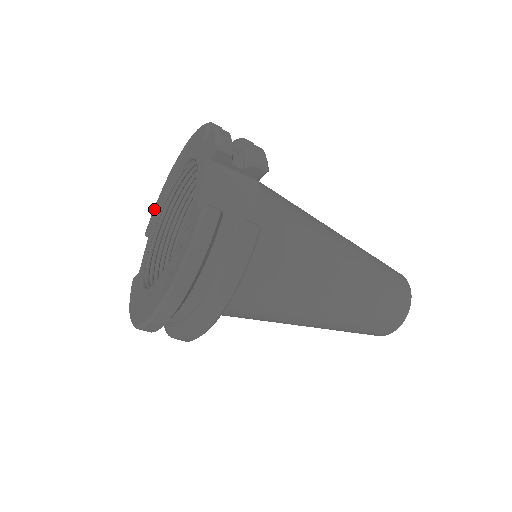
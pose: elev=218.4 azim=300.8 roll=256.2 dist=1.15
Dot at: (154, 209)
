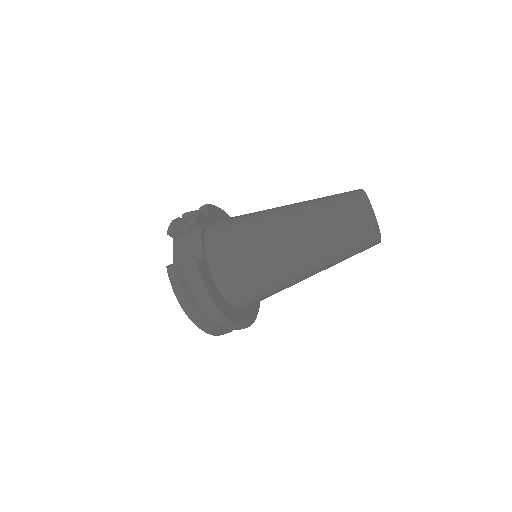
Dot at: occluded
